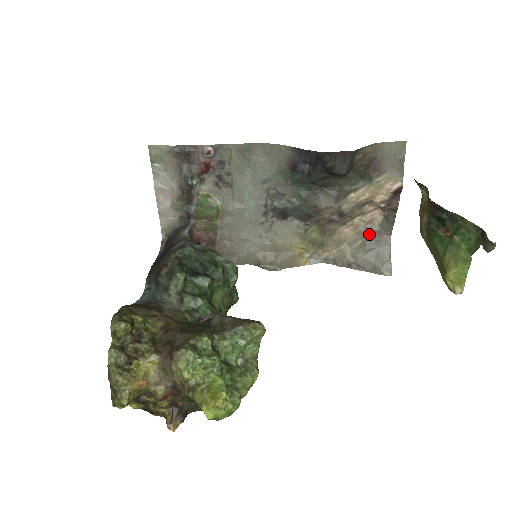
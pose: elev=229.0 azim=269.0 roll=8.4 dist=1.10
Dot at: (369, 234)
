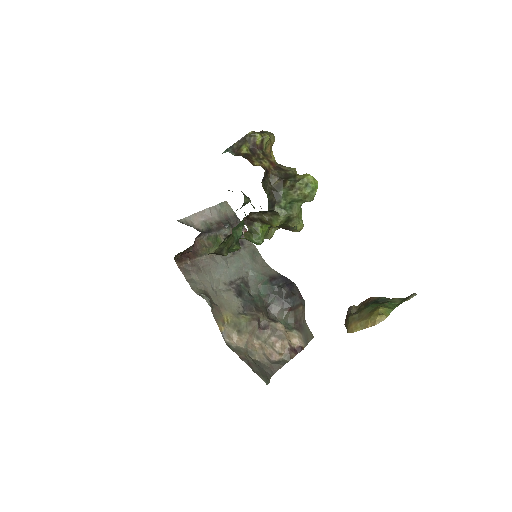
Dot at: (263, 360)
